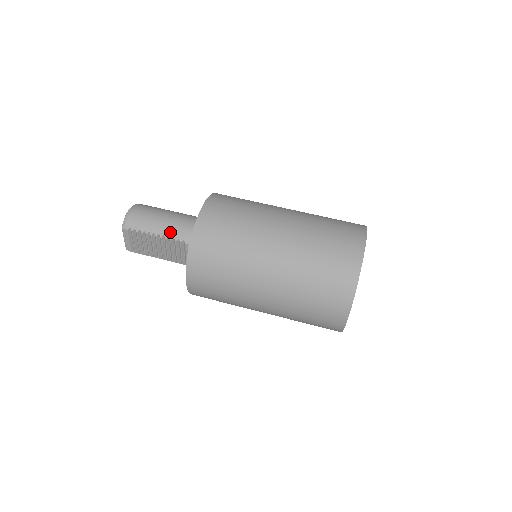
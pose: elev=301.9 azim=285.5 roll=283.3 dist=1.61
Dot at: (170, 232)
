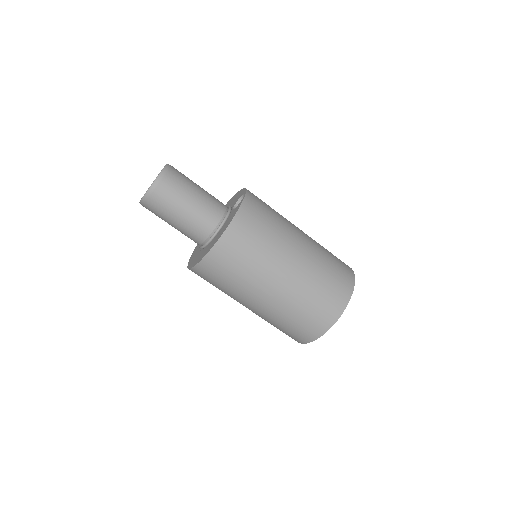
Dot at: occluded
